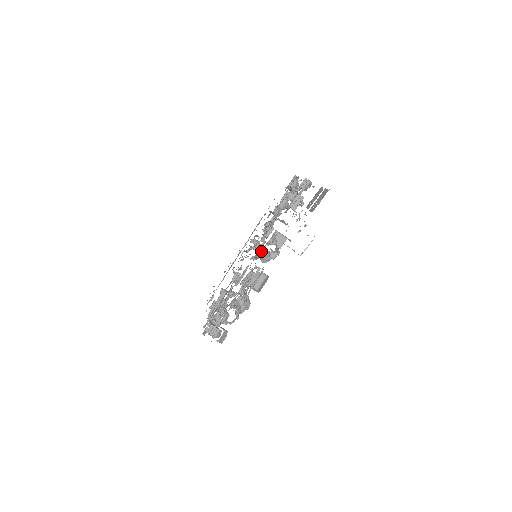
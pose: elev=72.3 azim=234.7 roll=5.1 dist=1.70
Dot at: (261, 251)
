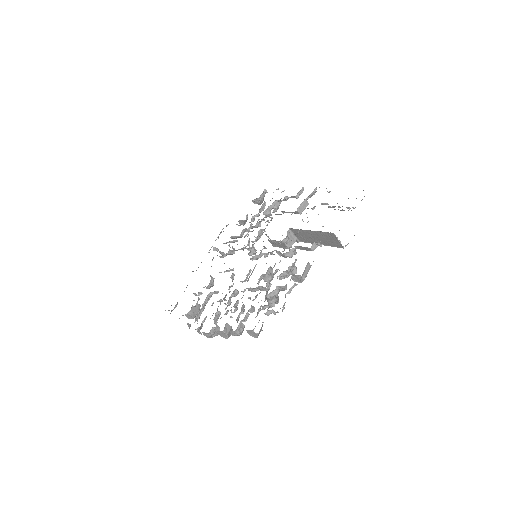
Dot at: (261, 251)
